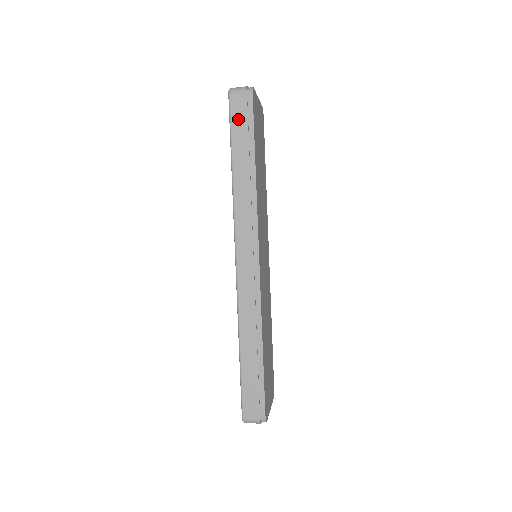
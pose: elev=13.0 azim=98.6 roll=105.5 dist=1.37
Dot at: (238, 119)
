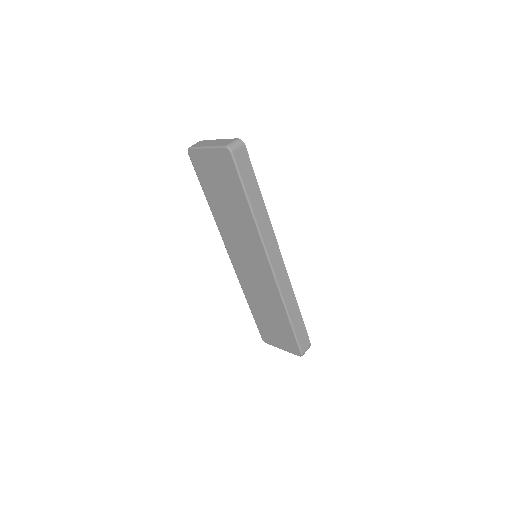
Dot at: (244, 169)
